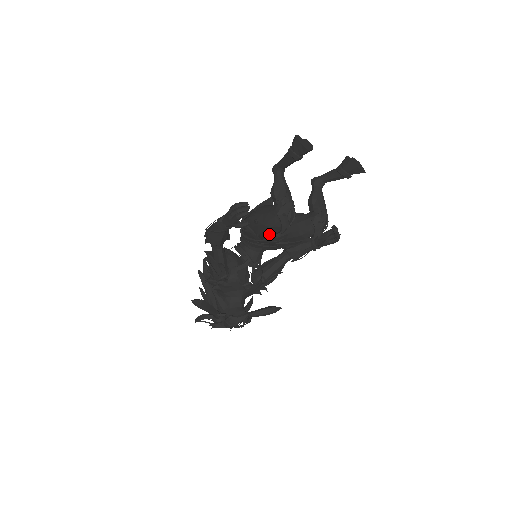
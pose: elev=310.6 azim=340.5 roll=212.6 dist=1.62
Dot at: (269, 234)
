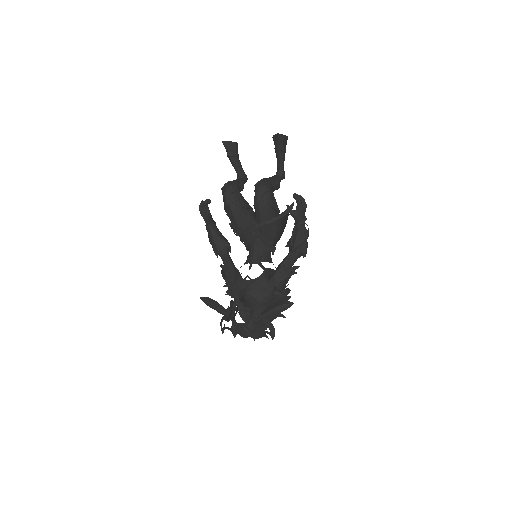
Dot at: (233, 217)
